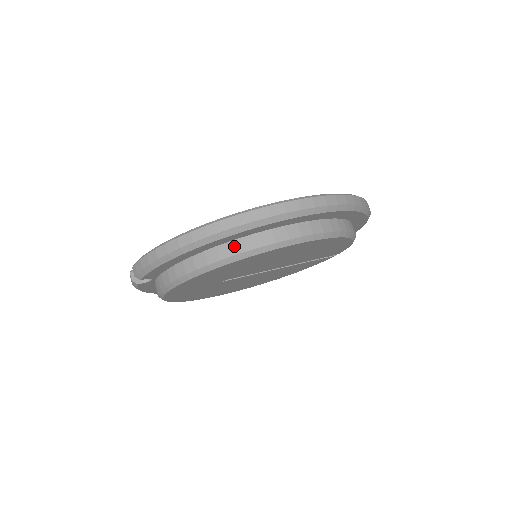
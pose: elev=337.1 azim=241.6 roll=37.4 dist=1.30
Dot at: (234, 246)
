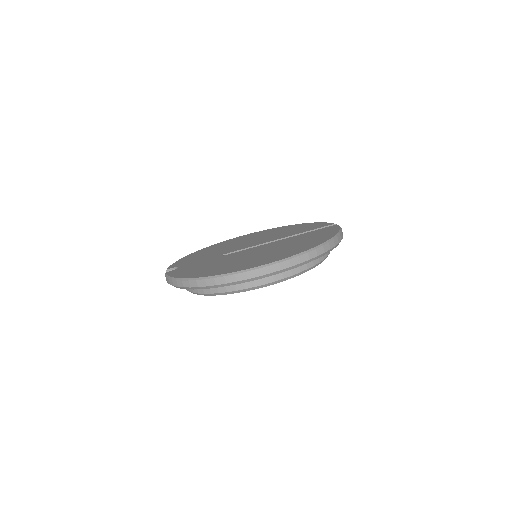
Dot at: (219, 287)
